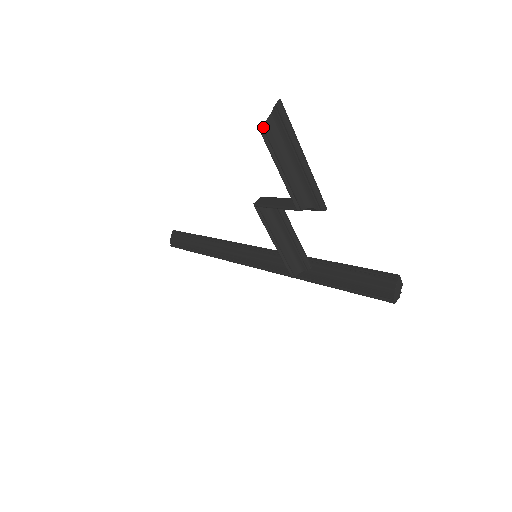
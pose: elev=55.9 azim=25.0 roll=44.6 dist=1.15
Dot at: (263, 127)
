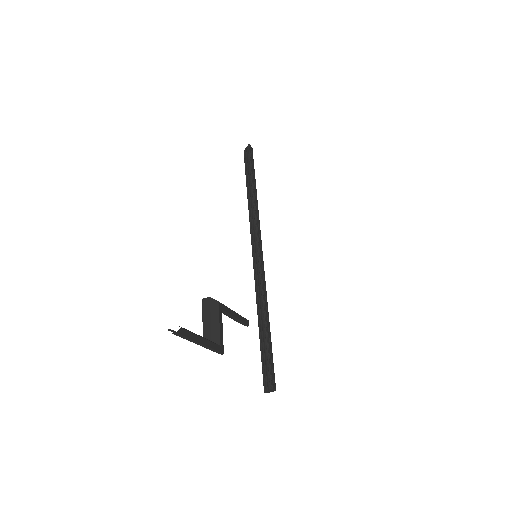
Dot at: (168, 330)
